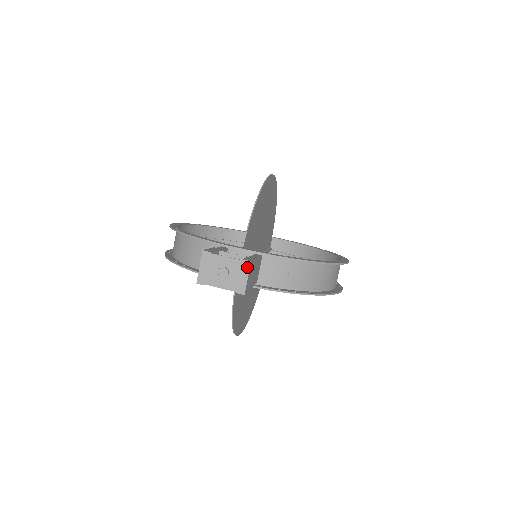
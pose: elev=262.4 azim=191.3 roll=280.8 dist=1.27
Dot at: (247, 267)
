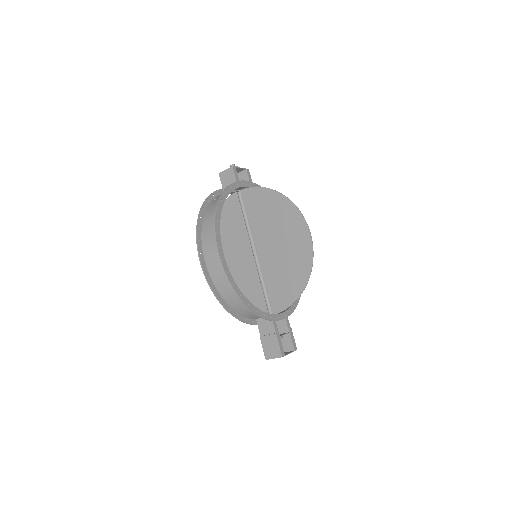
Dot at: occluded
